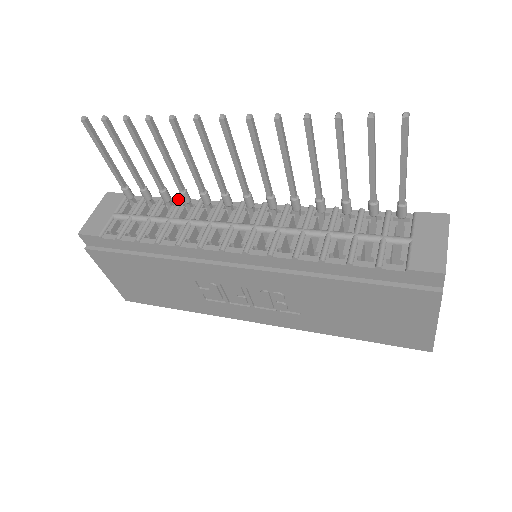
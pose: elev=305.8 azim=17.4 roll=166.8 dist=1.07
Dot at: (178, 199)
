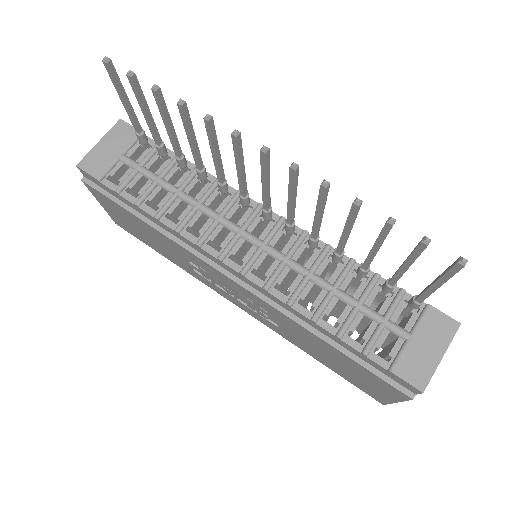
Dot at: (195, 166)
